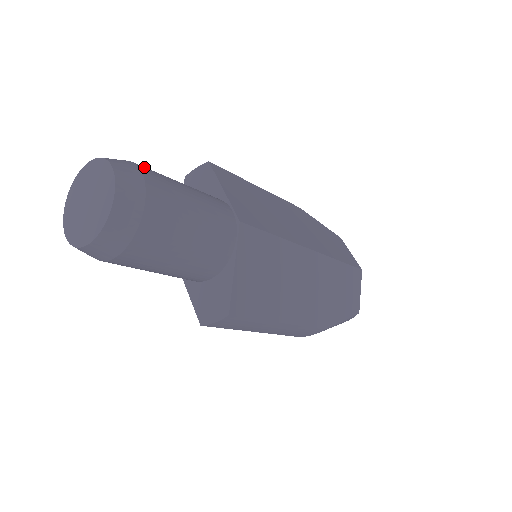
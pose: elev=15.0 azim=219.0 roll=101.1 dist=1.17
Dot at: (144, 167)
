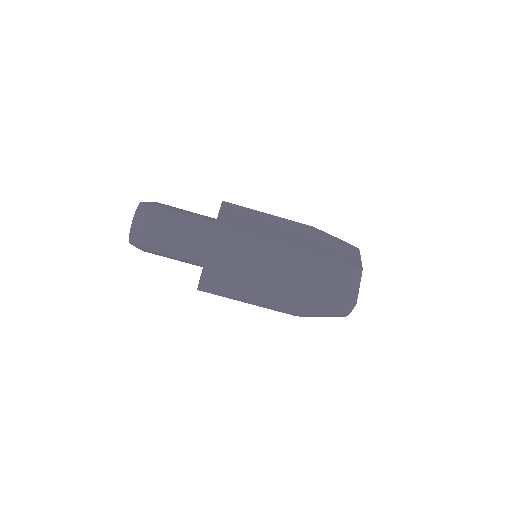
Dot at: (161, 204)
